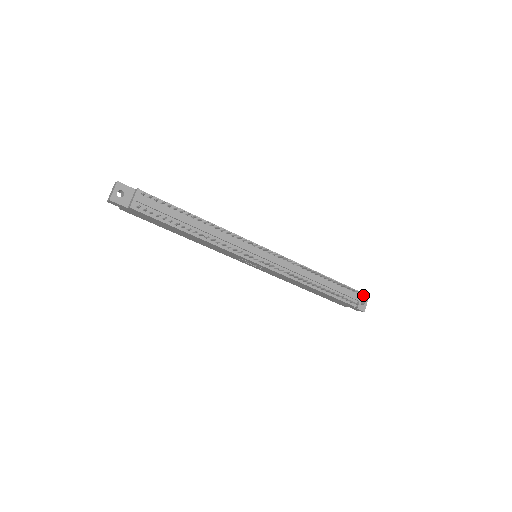
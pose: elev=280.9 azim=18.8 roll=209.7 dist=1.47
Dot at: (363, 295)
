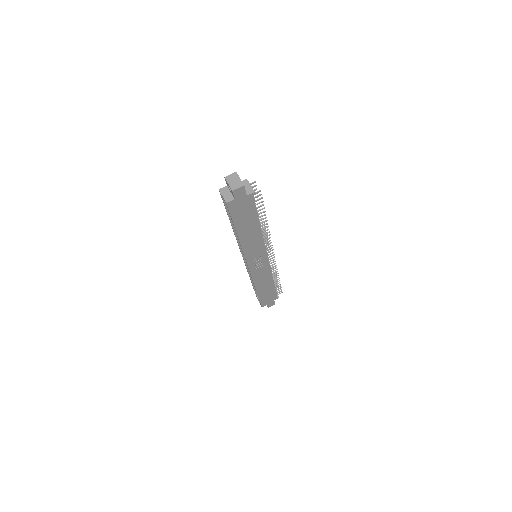
Dot at: occluded
